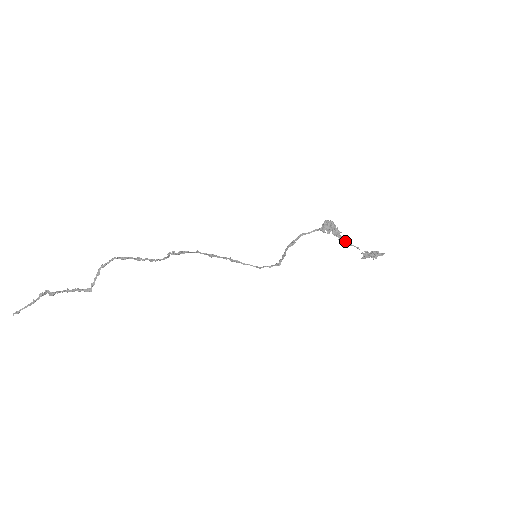
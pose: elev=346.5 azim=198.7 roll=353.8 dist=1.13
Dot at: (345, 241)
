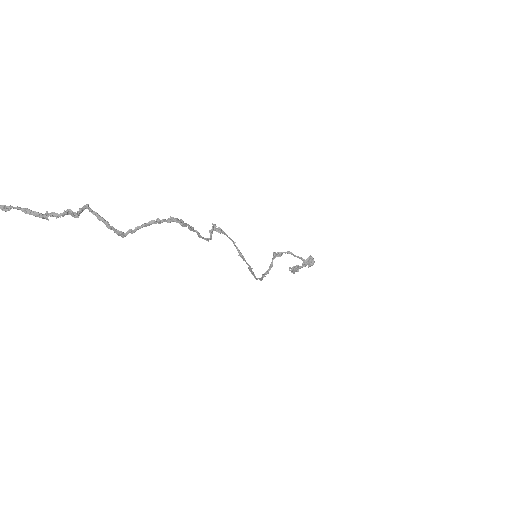
Dot at: occluded
